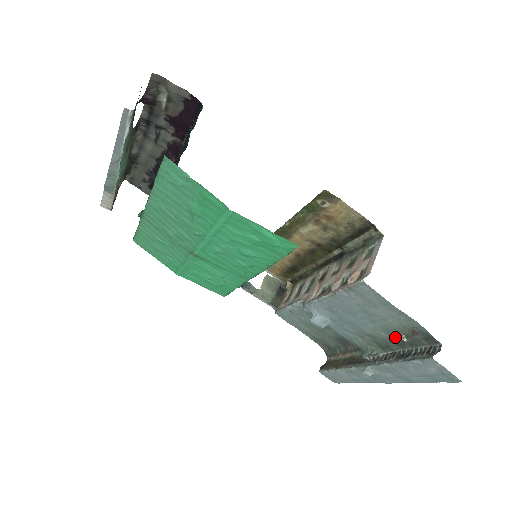
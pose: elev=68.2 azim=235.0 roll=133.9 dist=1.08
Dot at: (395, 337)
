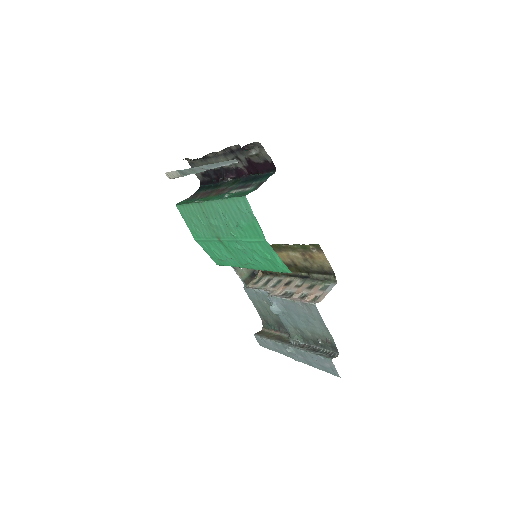
Dot at: (315, 338)
